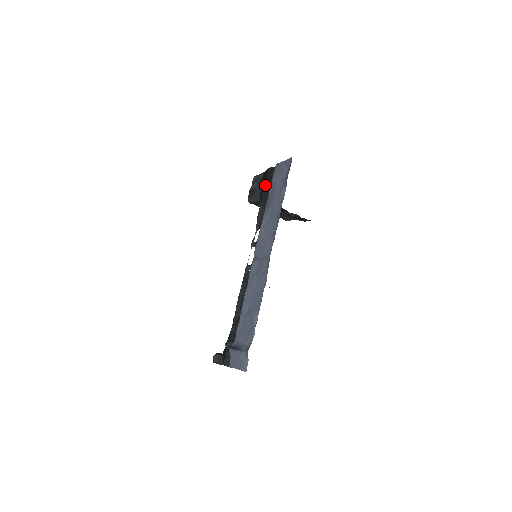
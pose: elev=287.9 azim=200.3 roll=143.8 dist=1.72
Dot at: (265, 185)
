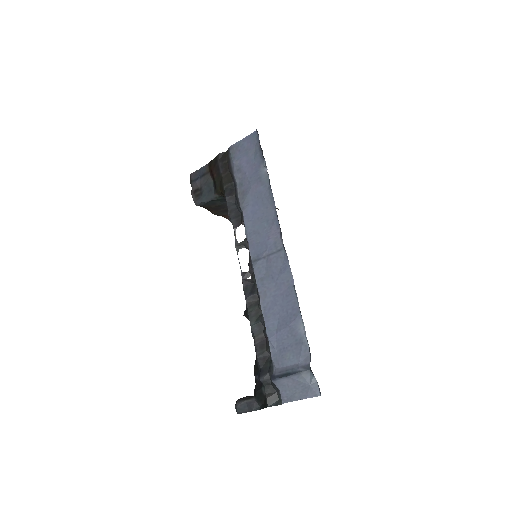
Dot at: (222, 175)
